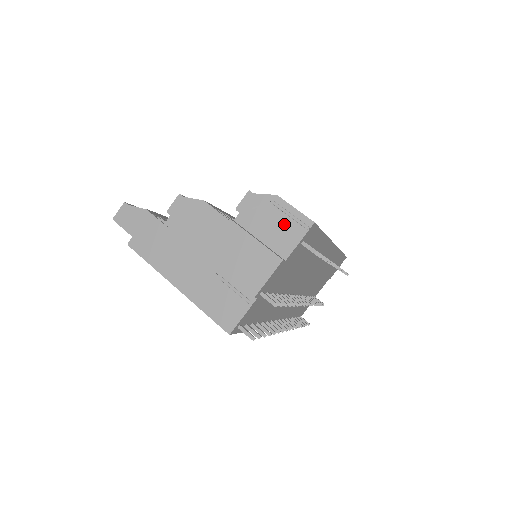
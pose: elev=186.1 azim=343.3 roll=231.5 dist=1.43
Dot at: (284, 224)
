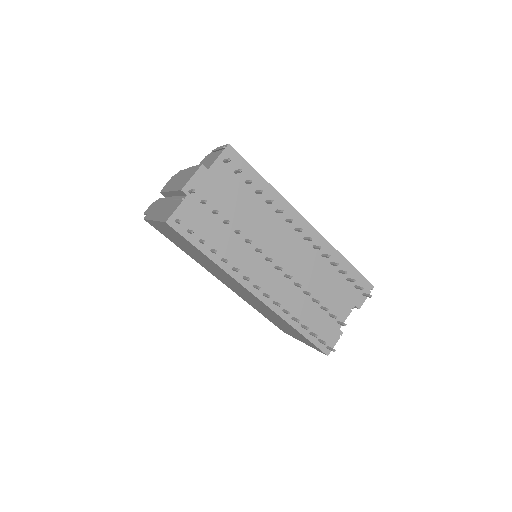
Dot at: (215, 156)
